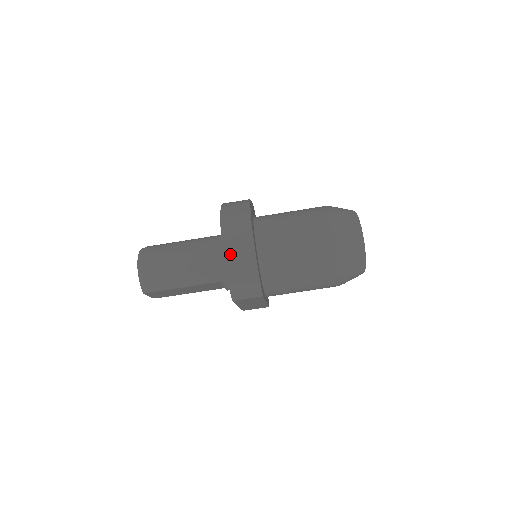
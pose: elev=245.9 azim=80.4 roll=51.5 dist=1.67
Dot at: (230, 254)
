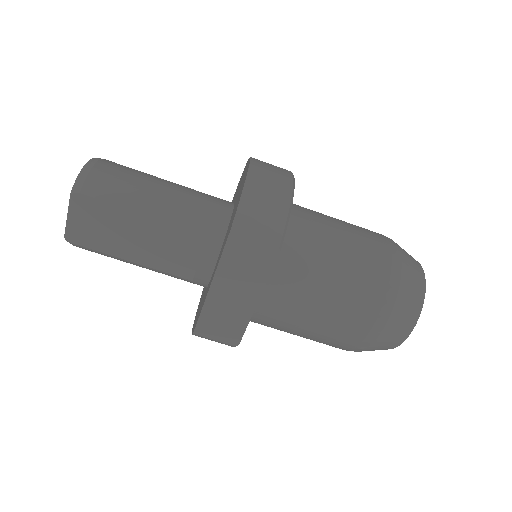
Dot at: (259, 171)
